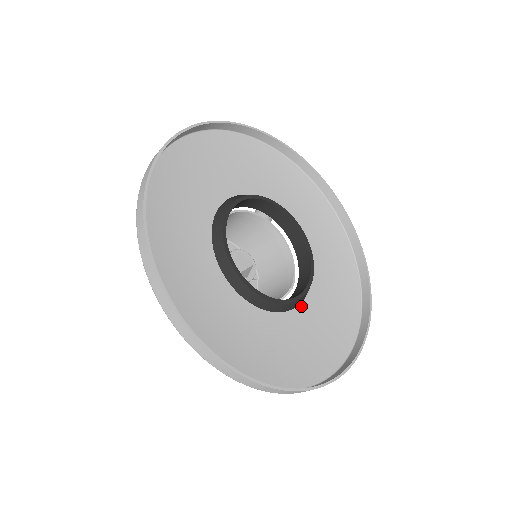
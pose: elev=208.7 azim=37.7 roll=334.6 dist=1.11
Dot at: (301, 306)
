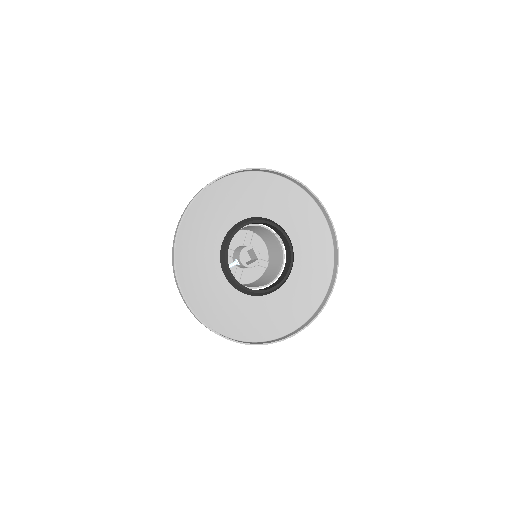
Dot at: (263, 297)
